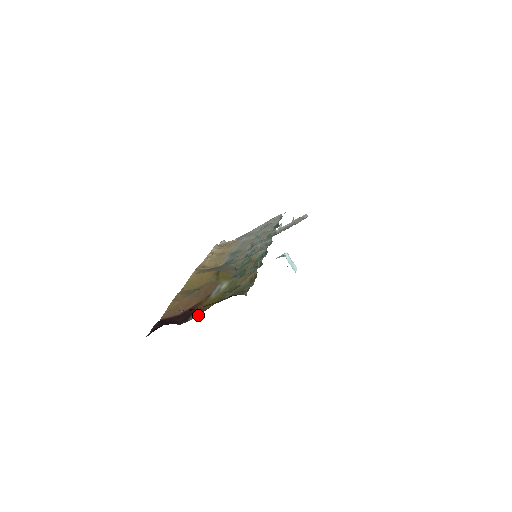
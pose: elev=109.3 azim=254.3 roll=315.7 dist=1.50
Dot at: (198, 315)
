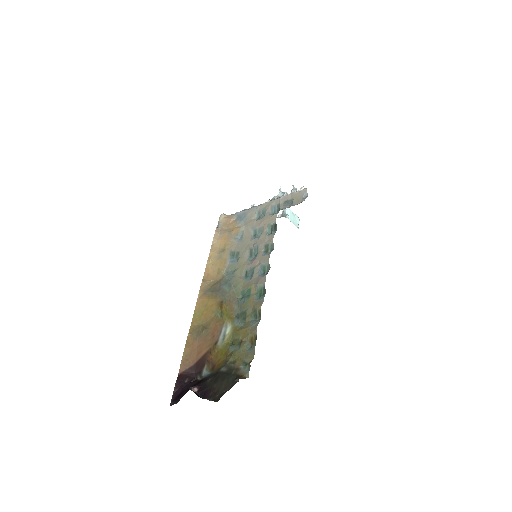
Dot at: (209, 372)
